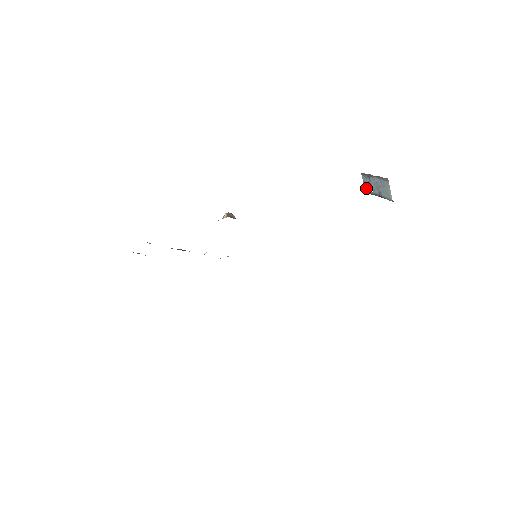
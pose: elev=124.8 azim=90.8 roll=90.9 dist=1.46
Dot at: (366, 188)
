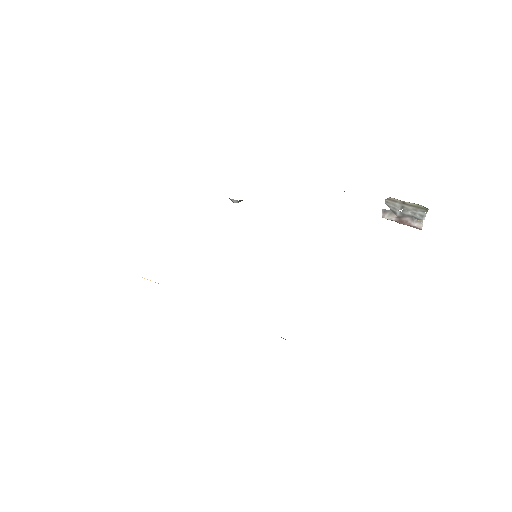
Dot at: (393, 207)
